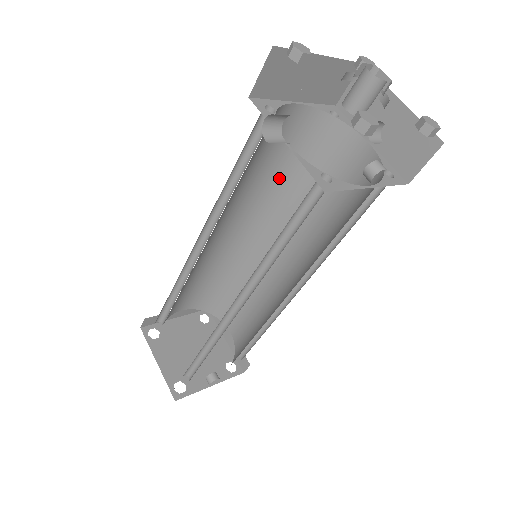
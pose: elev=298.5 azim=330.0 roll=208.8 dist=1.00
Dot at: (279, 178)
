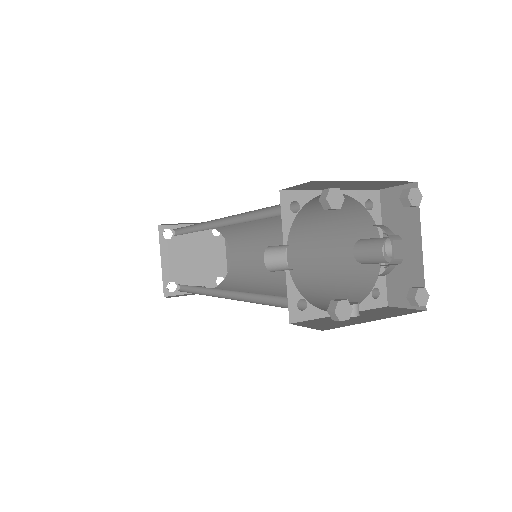
Dot at: (303, 210)
